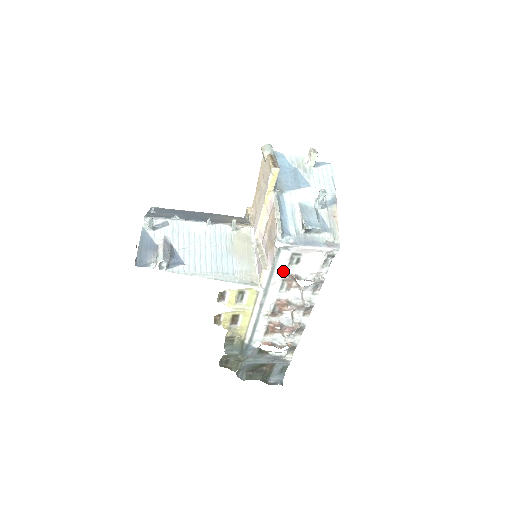
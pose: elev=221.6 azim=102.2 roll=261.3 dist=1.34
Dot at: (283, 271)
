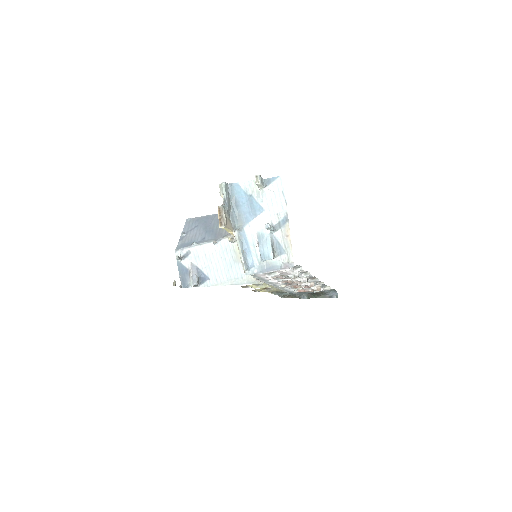
Dot at: (268, 277)
